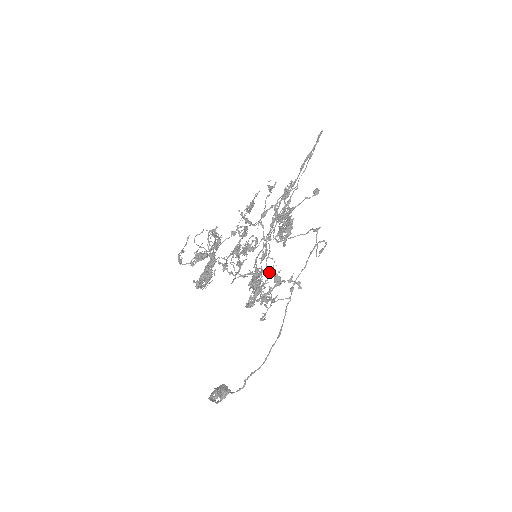
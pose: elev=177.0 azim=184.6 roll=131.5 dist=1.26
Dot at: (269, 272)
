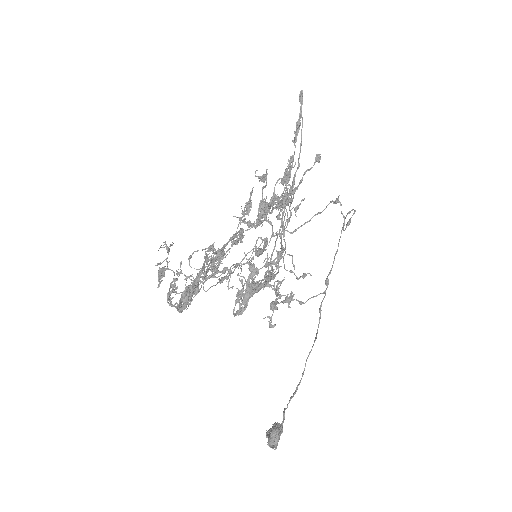
Dot at: occluded
